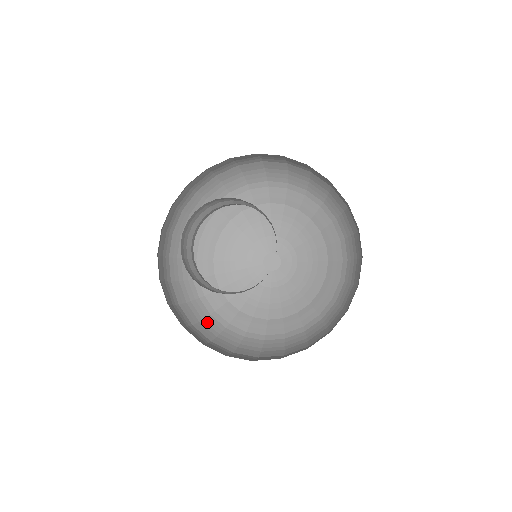
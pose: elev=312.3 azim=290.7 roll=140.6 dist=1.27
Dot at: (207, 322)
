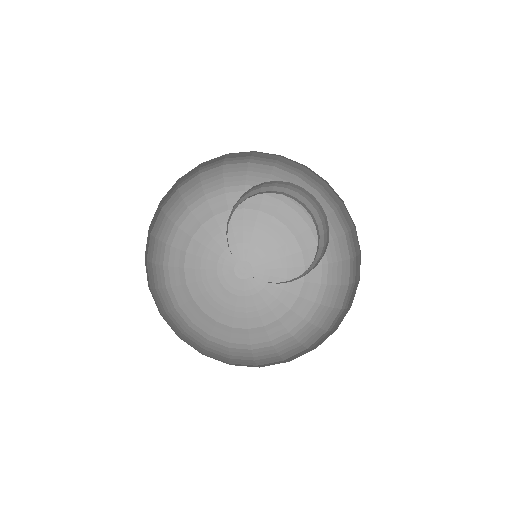
Dot at: (234, 355)
